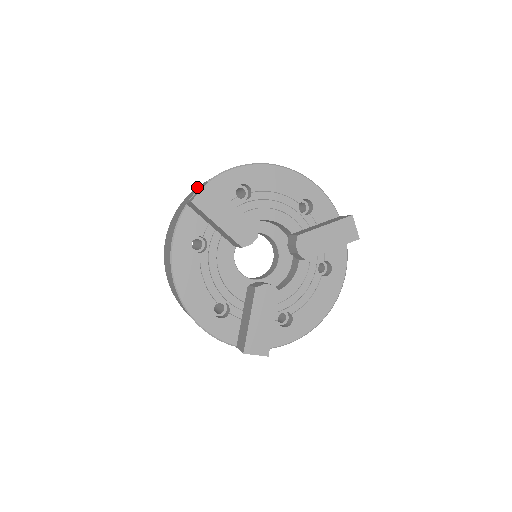
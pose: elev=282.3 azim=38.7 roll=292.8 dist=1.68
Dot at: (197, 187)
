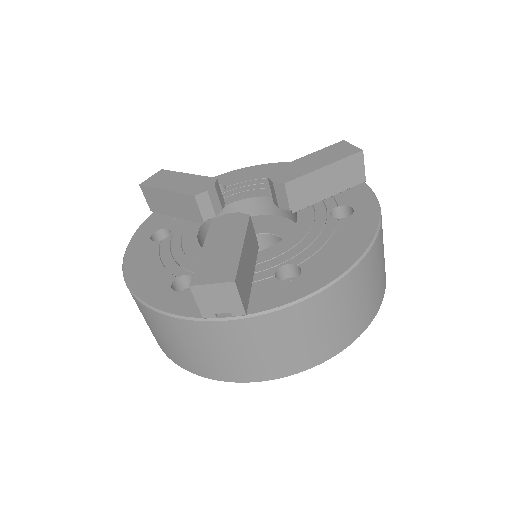
Dot at: occluded
